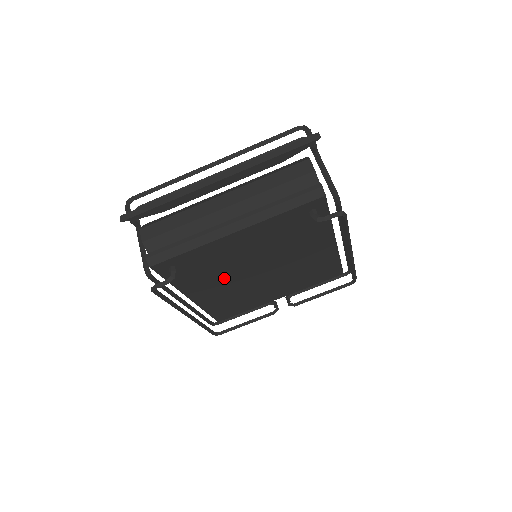
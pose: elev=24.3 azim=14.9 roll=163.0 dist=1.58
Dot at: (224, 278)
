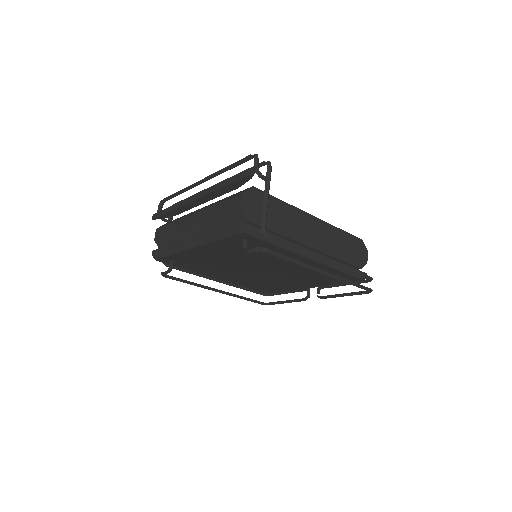
Dot at: (228, 271)
